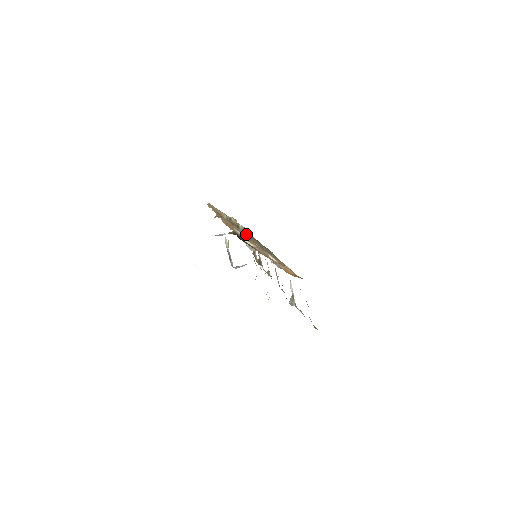
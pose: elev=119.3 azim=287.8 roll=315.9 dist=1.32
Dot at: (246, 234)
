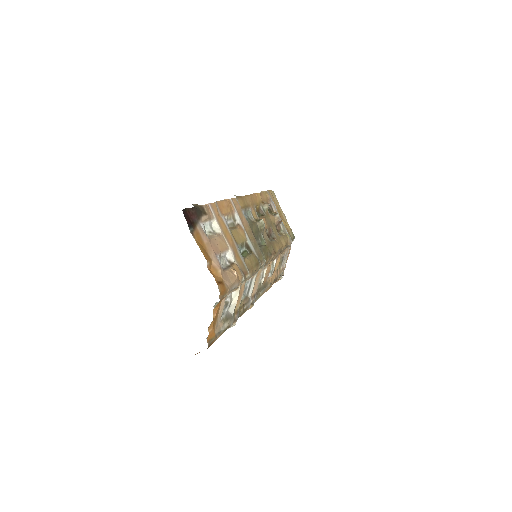
Dot at: (249, 227)
